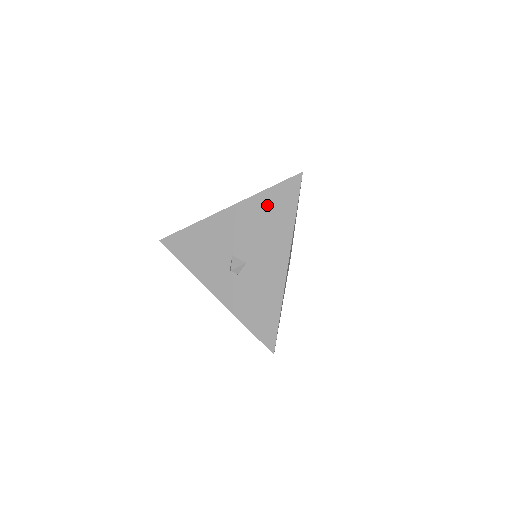
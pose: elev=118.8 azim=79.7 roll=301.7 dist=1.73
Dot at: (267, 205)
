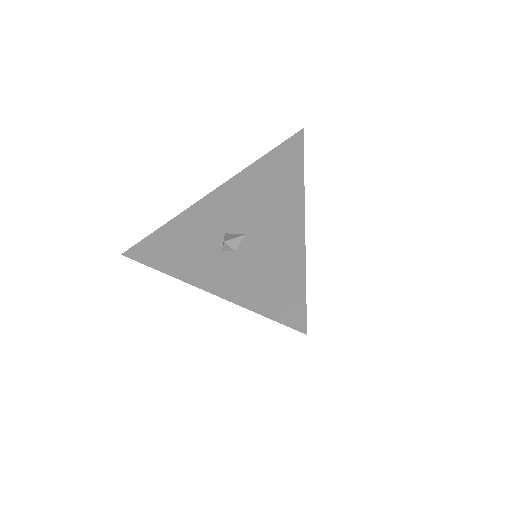
Dot at: (265, 169)
